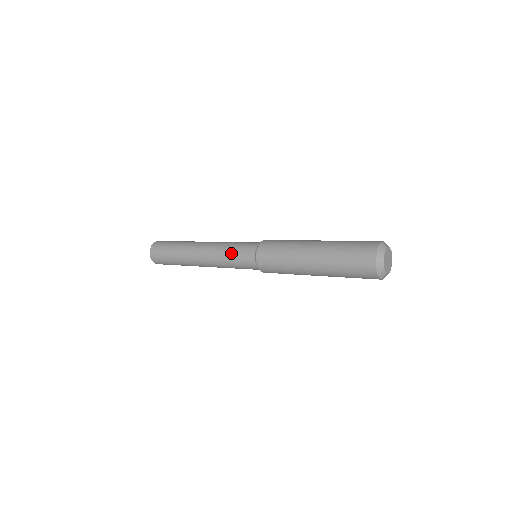
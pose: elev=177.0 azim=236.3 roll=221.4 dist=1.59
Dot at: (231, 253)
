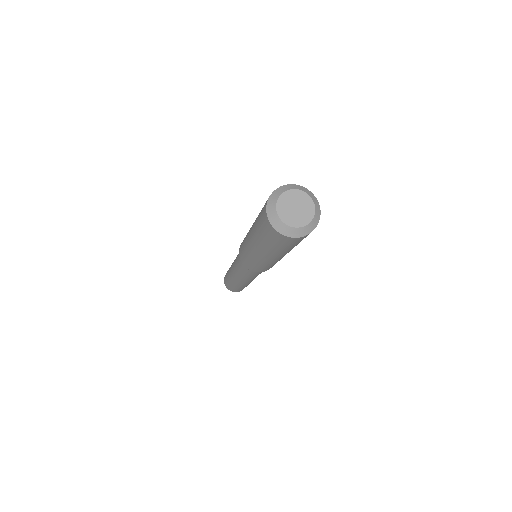
Dot at: (237, 260)
